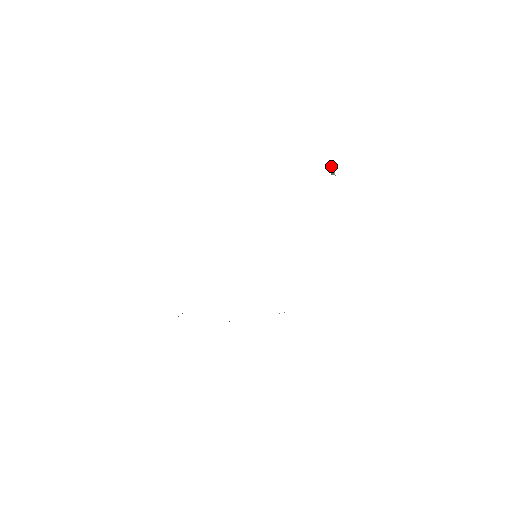
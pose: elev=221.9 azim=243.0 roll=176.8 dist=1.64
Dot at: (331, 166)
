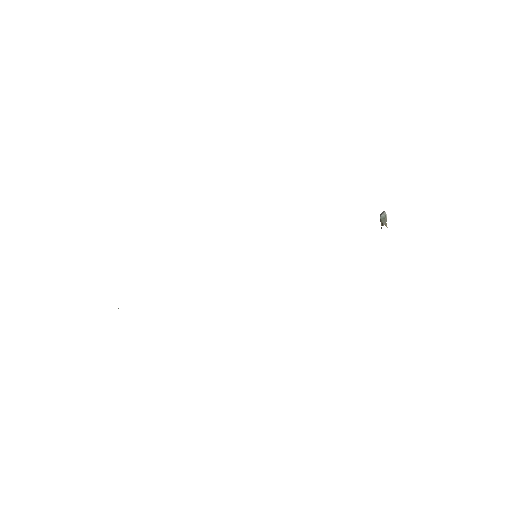
Dot at: (386, 214)
